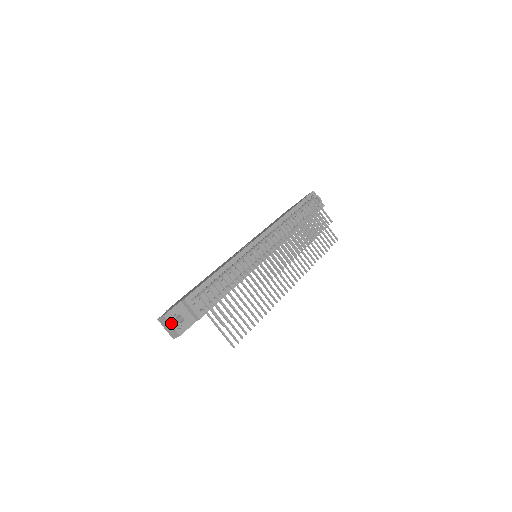
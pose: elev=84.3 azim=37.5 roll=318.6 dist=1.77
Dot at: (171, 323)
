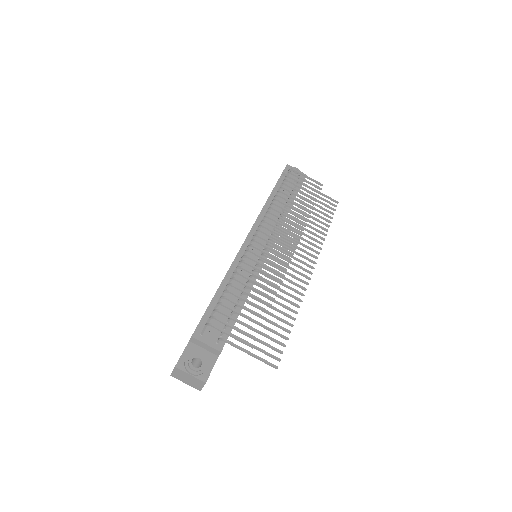
Dot at: (188, 372)
